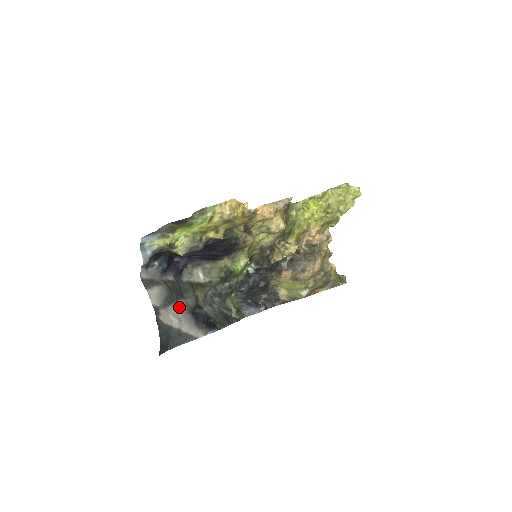
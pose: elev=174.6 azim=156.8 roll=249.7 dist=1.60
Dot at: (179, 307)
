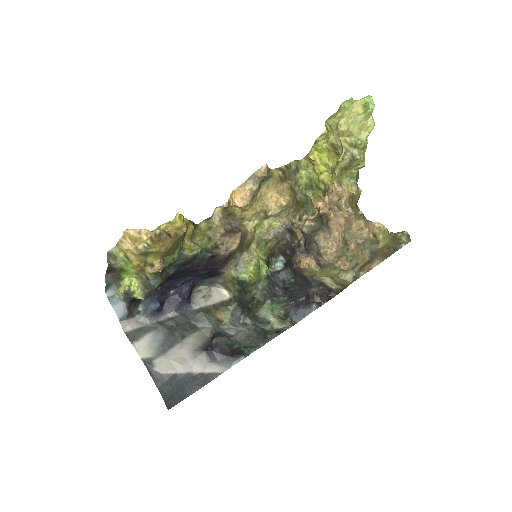
Dot at: (186, 346)
